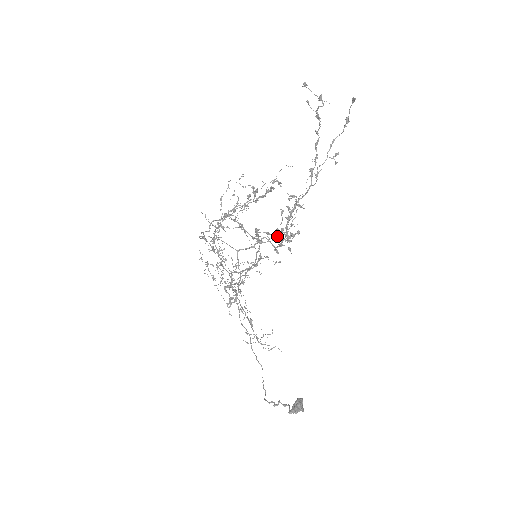
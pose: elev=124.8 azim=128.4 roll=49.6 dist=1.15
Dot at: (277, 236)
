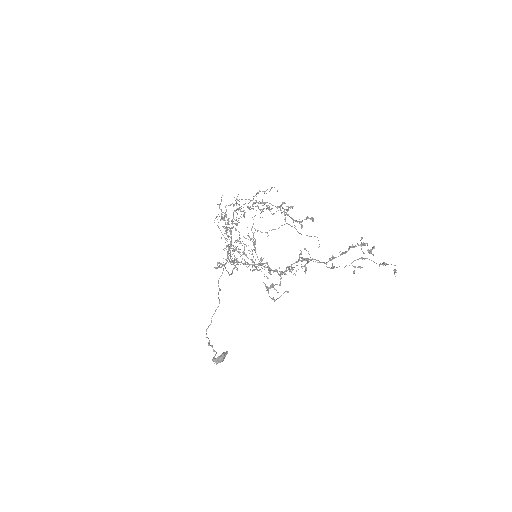
Dot at: (268, 291)
